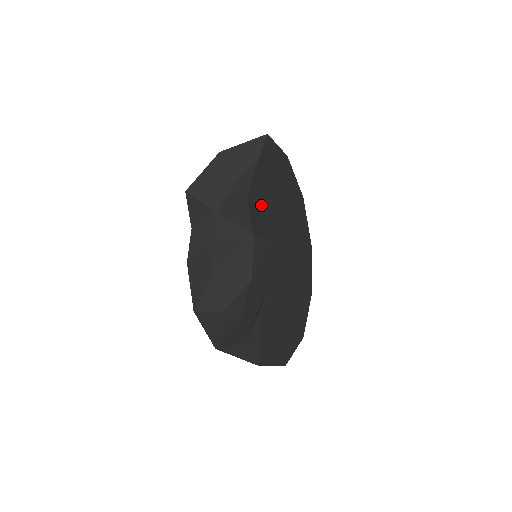
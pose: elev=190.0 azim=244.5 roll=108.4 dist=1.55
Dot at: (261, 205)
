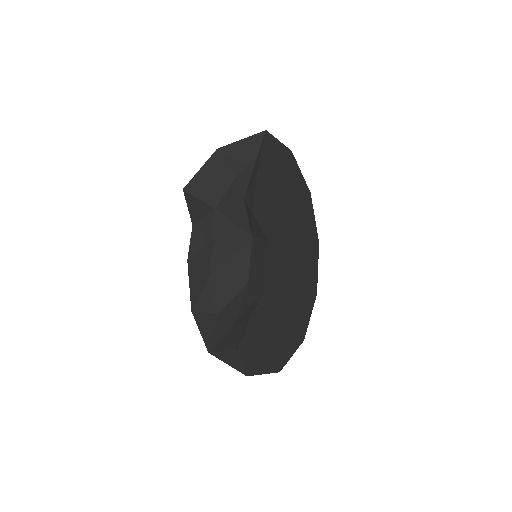
Dot at: (255, 208)
